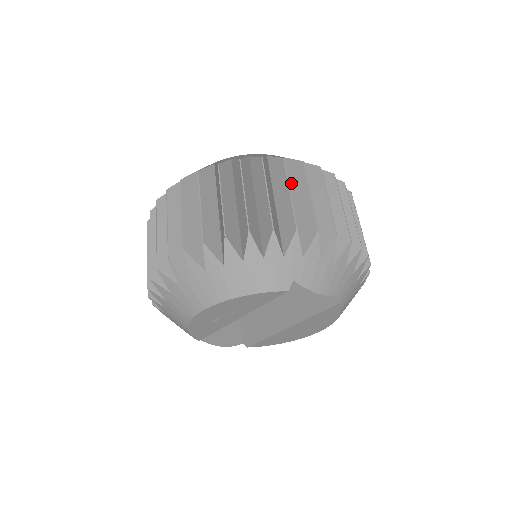
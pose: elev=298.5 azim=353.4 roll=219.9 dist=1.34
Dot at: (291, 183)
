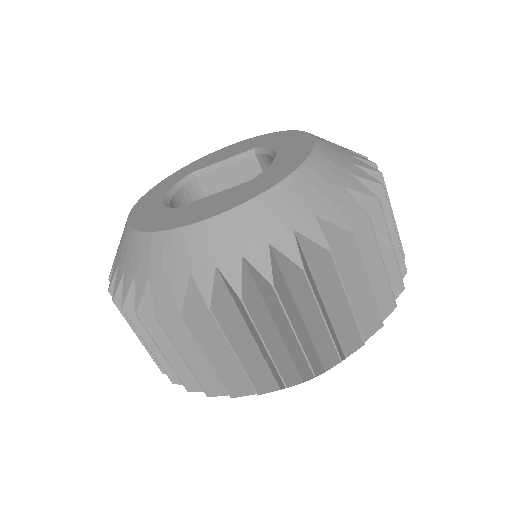
Dot at: occluded
